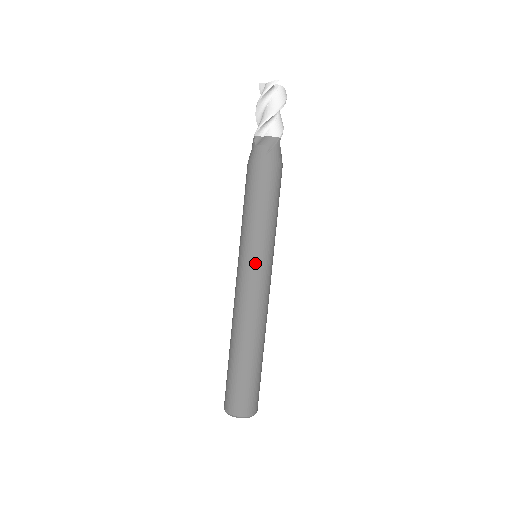
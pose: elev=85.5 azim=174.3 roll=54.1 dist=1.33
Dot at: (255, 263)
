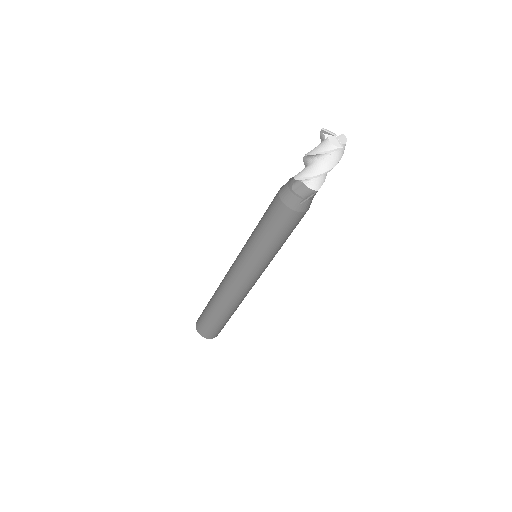
Dot at: (253, 270)
